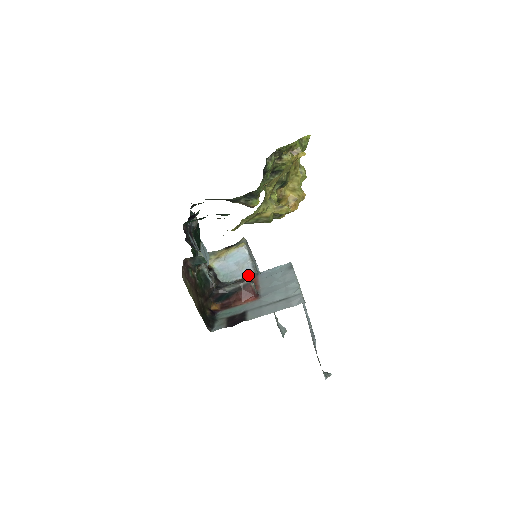
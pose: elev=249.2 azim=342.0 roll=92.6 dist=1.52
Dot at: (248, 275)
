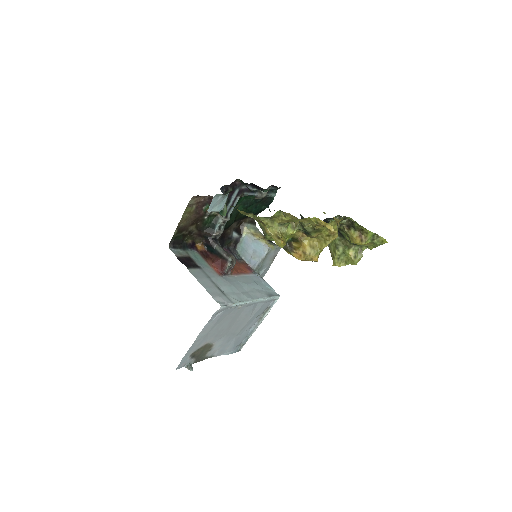
Dot at: (251, 266)
